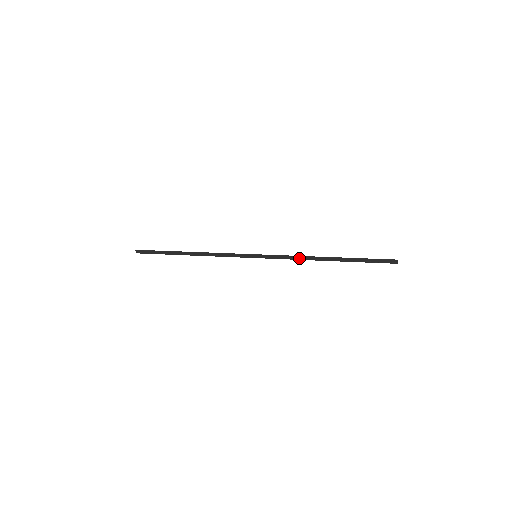
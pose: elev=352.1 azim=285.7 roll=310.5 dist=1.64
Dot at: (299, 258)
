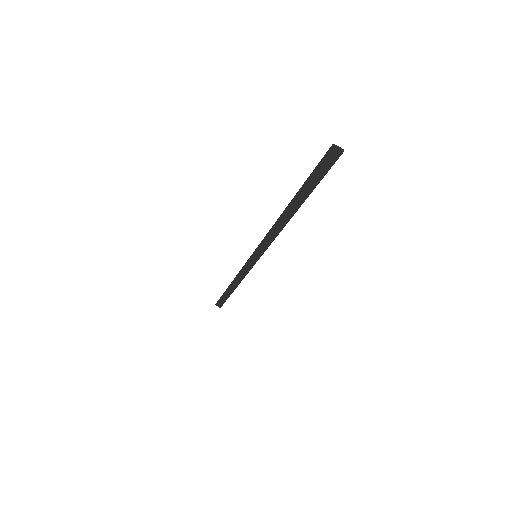
Dot at: (276, 231)
